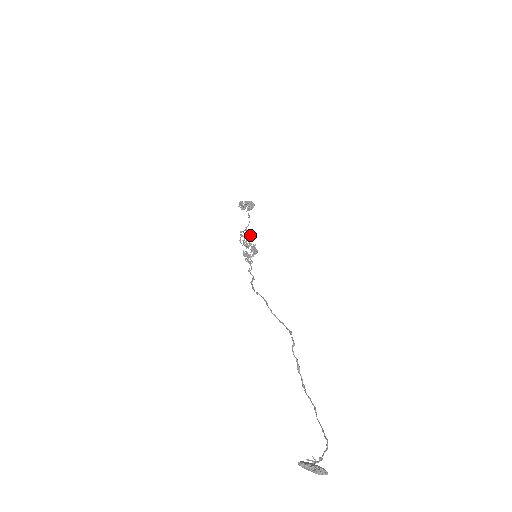
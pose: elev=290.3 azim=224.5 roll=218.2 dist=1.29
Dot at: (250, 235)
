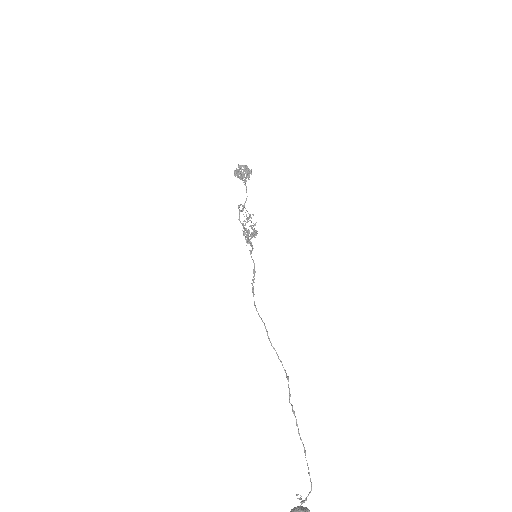
Dot at: (249, 218)
